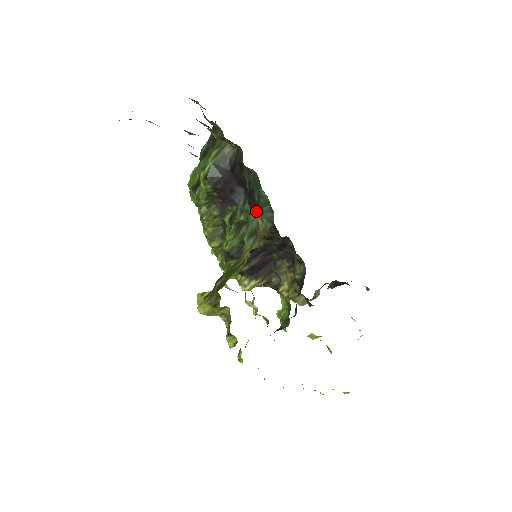
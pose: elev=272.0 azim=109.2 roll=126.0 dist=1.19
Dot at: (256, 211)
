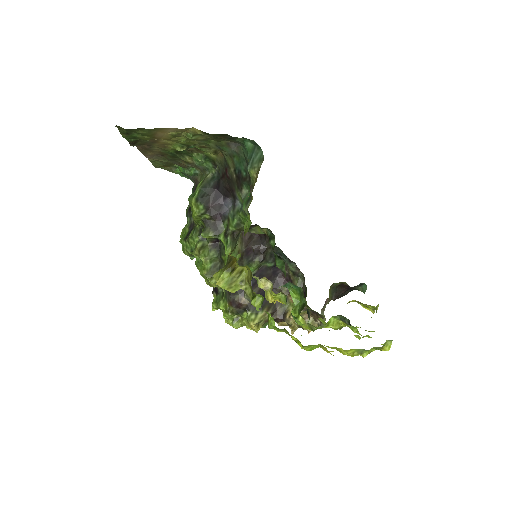
Dot at: (246, 185)
